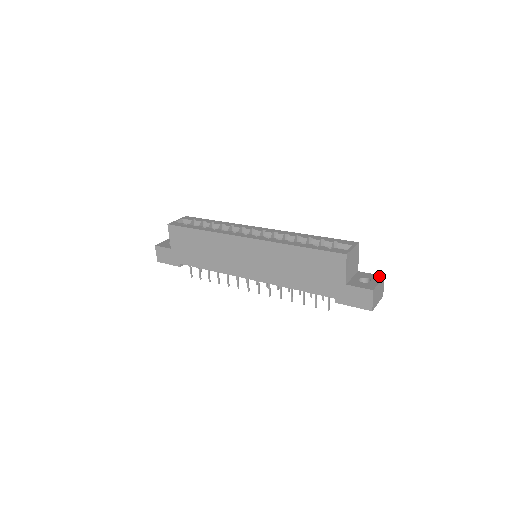
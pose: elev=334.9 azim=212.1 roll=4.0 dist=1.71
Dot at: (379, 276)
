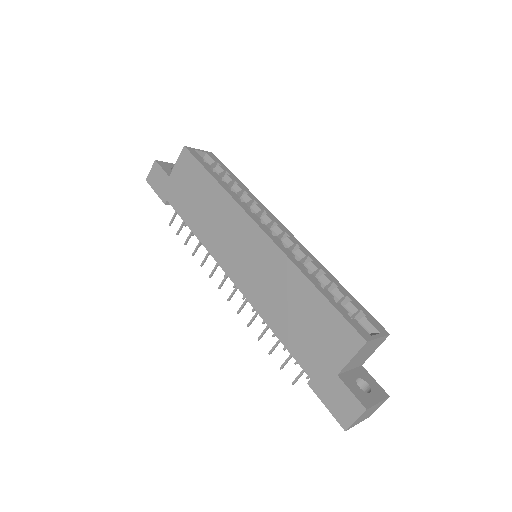
Dot at: (384, 392)
